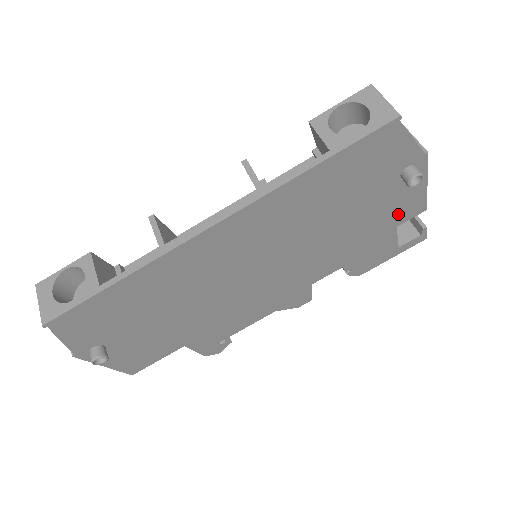
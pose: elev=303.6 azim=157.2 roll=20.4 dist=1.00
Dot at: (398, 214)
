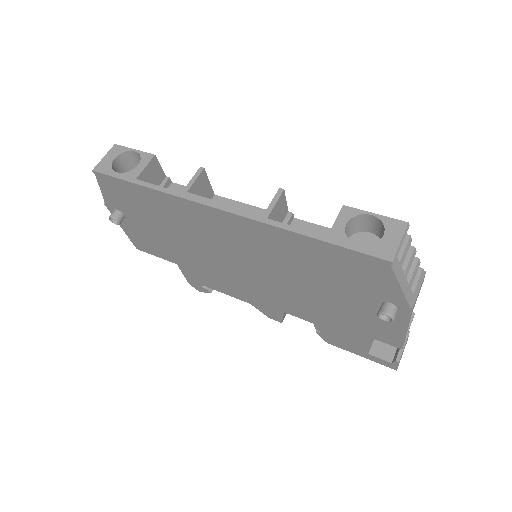
Dot at: (374, 329)
